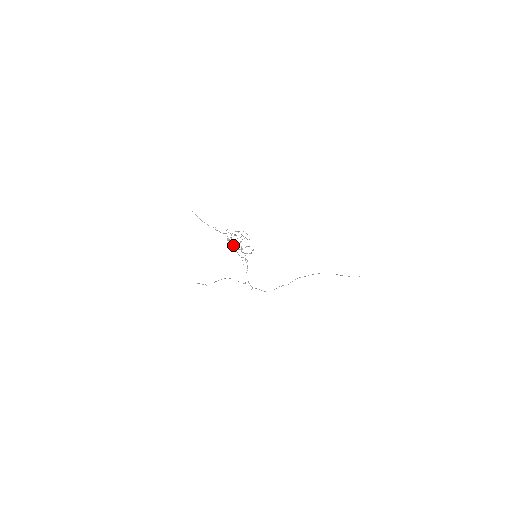
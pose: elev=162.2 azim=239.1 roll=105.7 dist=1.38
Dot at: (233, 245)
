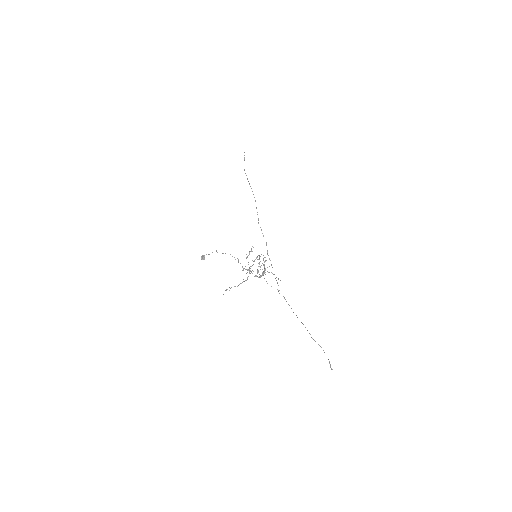
Dot at: occluded
